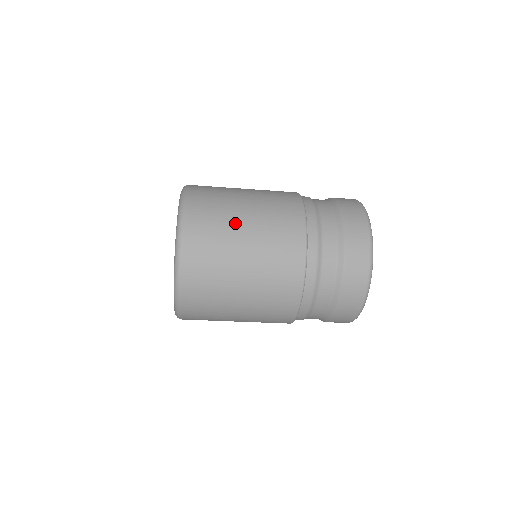
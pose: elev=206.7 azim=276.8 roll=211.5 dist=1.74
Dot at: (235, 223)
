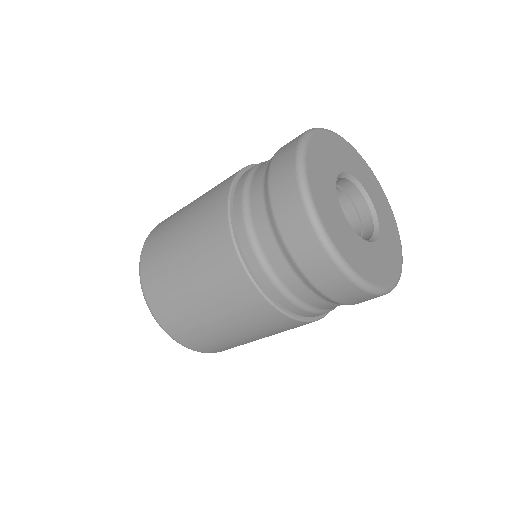
Dot at: (185, 208)
